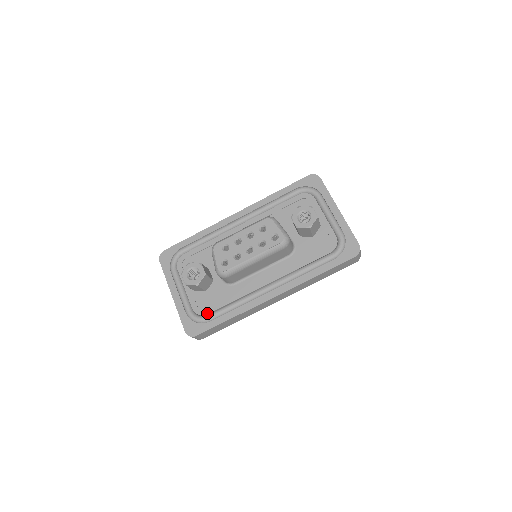
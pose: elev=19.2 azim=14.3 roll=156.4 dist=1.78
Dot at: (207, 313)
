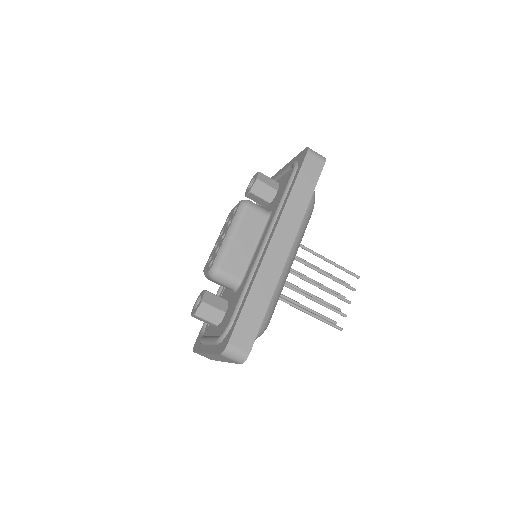
Dot at: occluded
